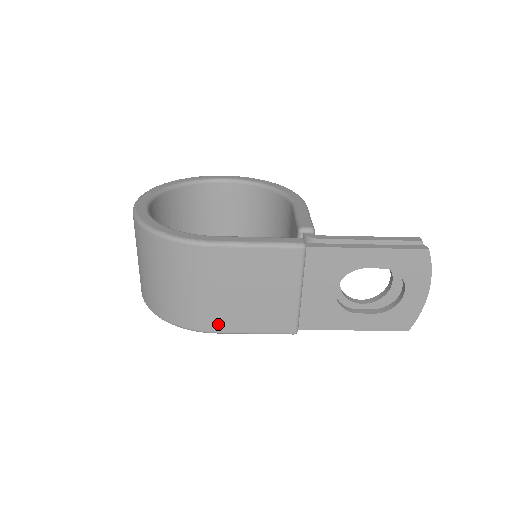
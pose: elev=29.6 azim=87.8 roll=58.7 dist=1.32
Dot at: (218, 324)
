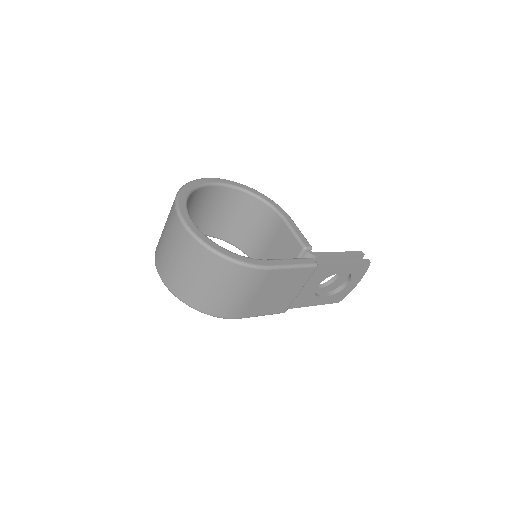
Dot at: (245, 313)
